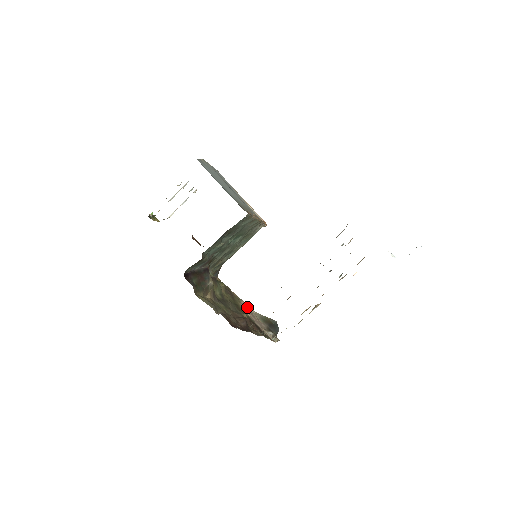
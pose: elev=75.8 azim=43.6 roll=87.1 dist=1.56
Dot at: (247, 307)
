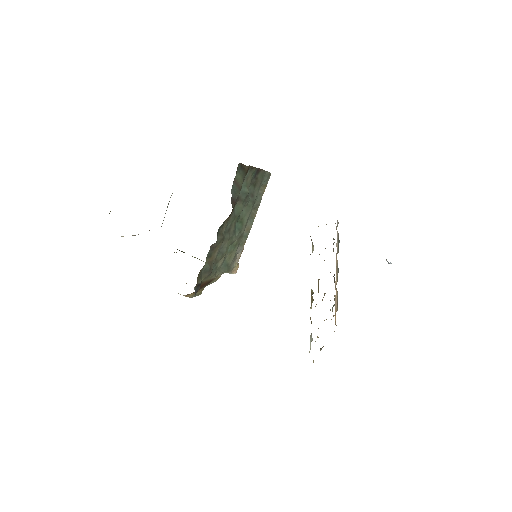
Dot at: occluded
